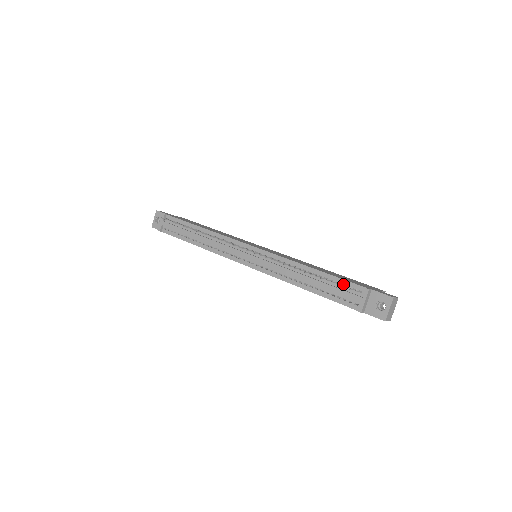
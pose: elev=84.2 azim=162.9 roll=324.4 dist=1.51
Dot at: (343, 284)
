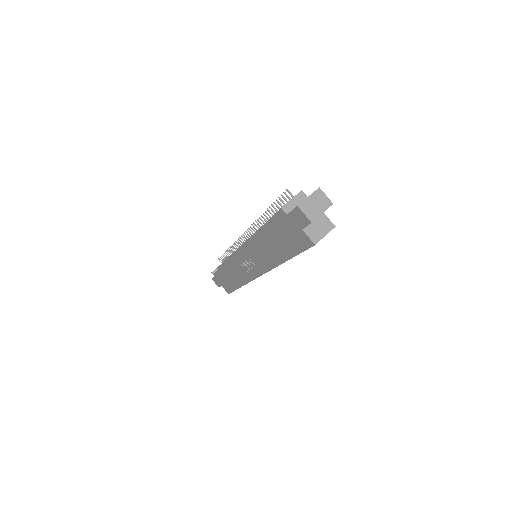
Dot at: occluded
